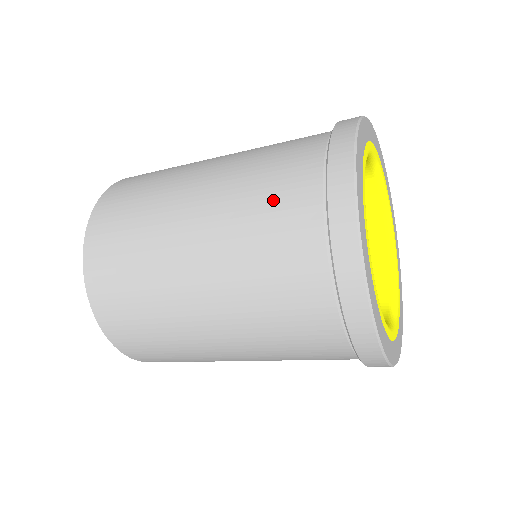
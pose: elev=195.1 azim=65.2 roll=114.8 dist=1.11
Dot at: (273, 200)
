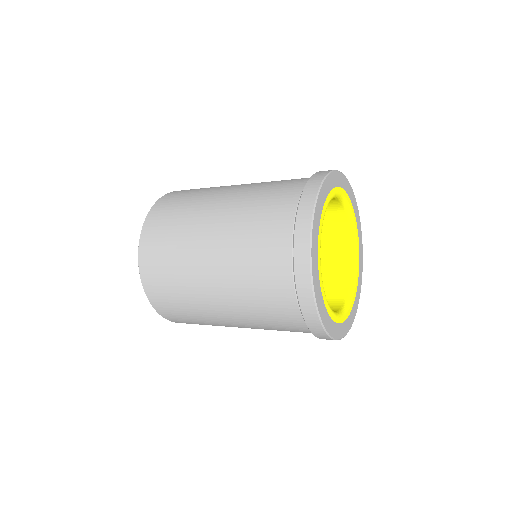
Dot at: (261, 258)
